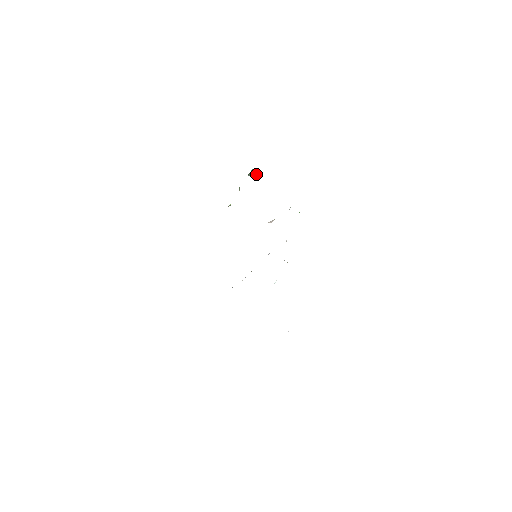
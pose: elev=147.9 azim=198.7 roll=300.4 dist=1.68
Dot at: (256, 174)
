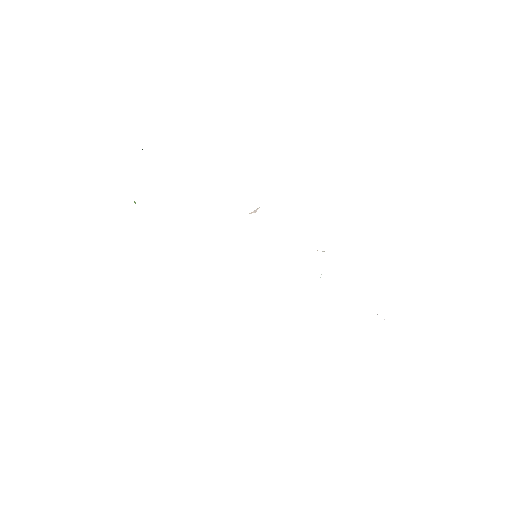
Dot at: occluded
